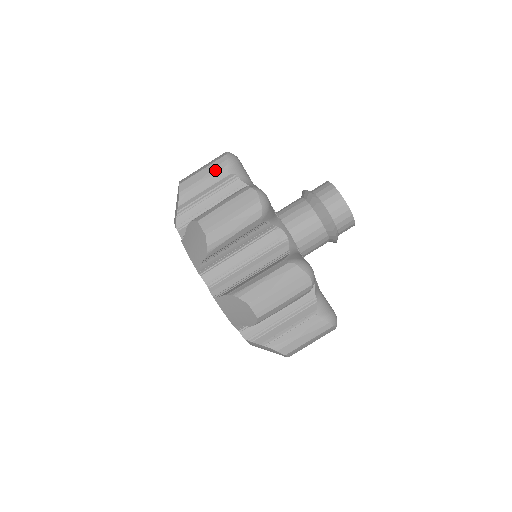
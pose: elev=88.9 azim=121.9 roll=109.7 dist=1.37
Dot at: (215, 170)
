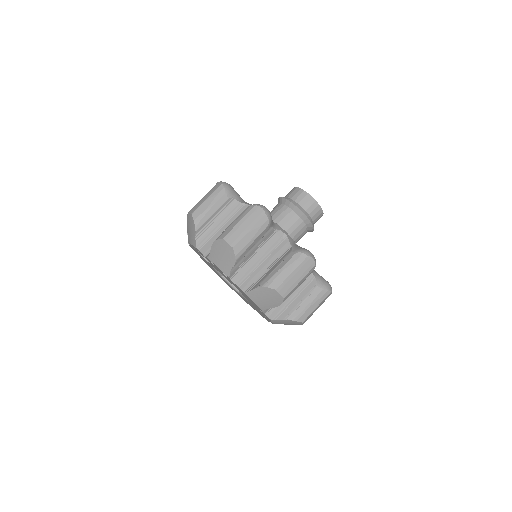
Dot at: (217, 198)
